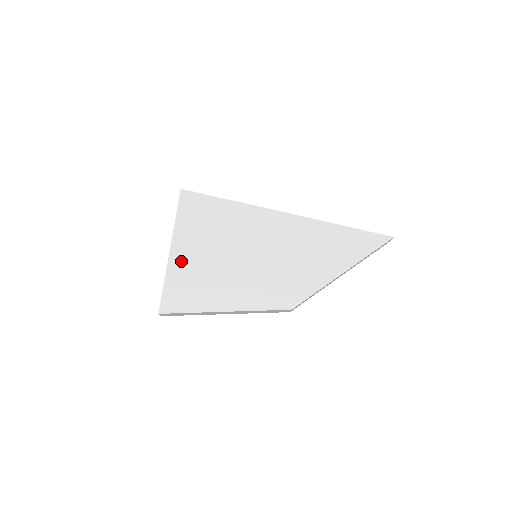
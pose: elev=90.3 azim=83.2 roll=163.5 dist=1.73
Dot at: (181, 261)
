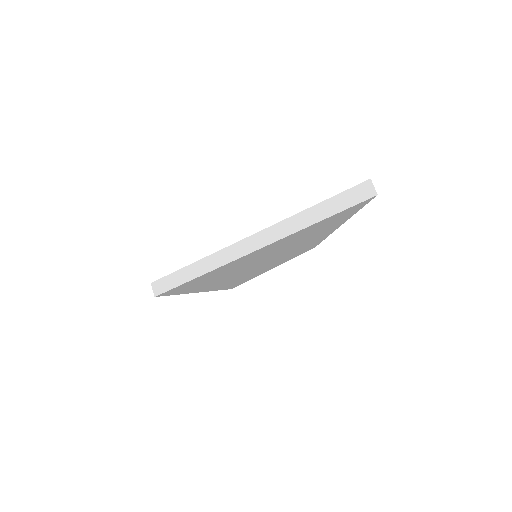
Dot at: (213, 288)
